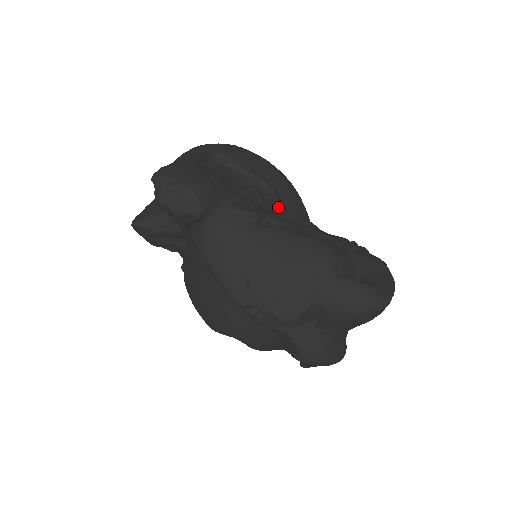
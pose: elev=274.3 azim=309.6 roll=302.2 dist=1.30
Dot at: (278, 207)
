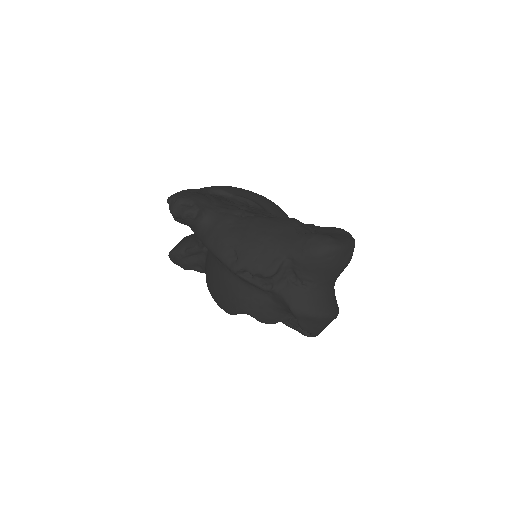
Dot at: (261, 212)
